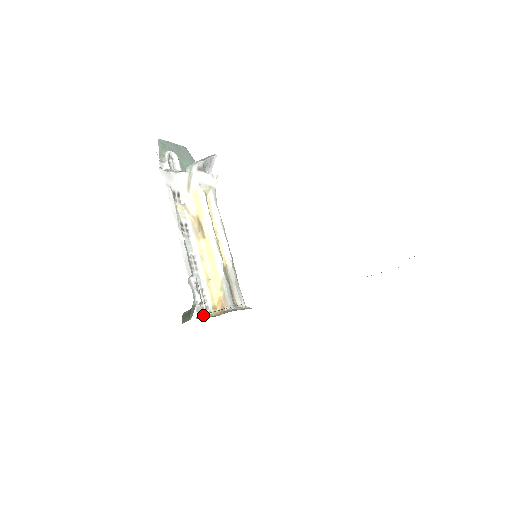
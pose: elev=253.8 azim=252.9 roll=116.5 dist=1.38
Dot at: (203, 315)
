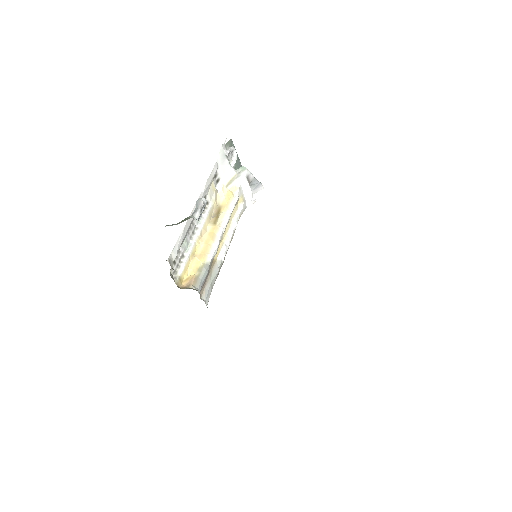
Dot at: occluded
